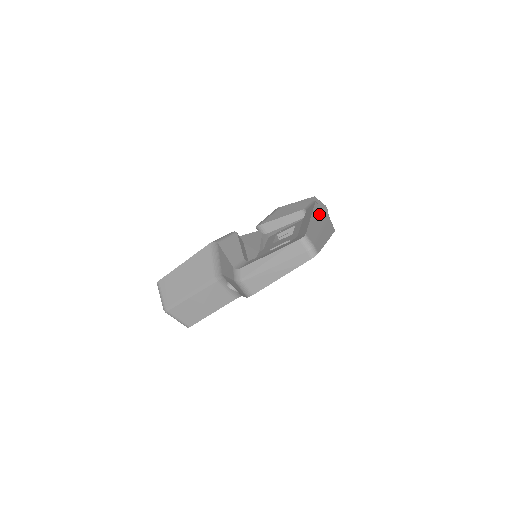
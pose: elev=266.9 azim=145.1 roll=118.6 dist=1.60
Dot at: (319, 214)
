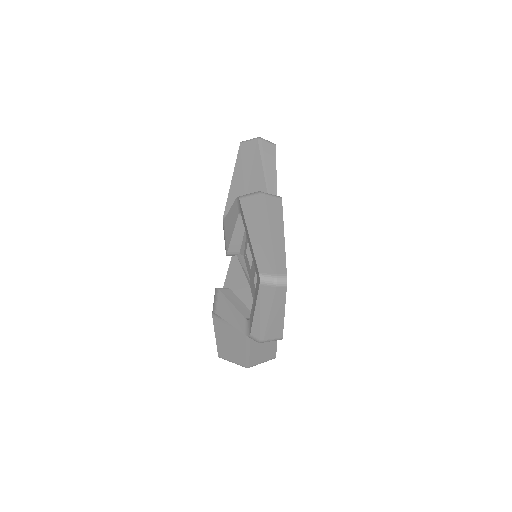
Dot at: (253, 212)
